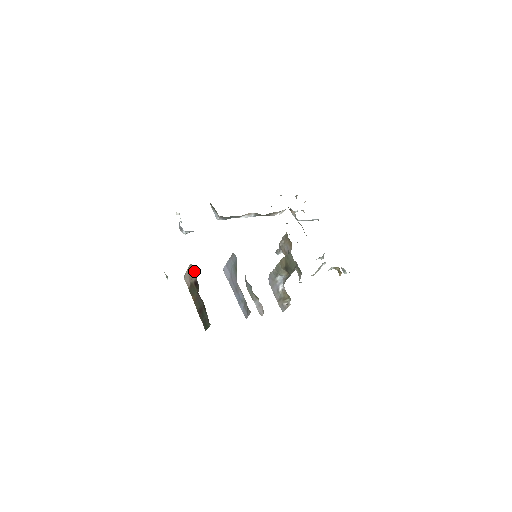
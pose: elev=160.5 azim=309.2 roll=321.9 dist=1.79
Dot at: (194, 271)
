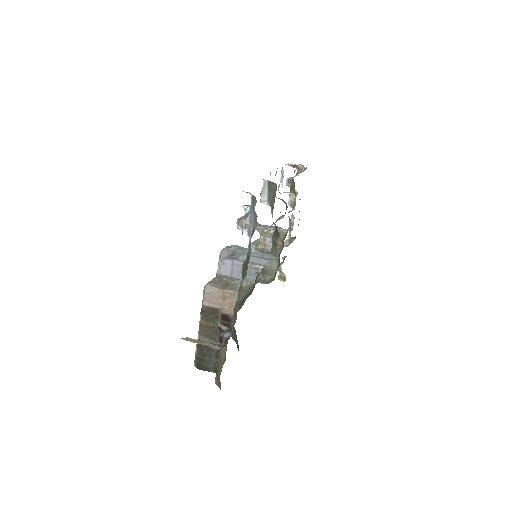
Dot at: occluded
